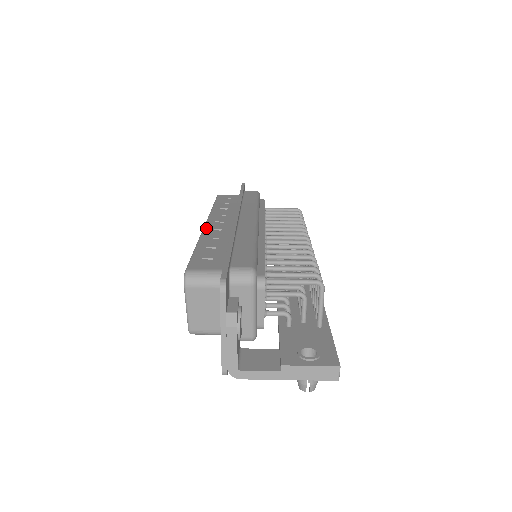
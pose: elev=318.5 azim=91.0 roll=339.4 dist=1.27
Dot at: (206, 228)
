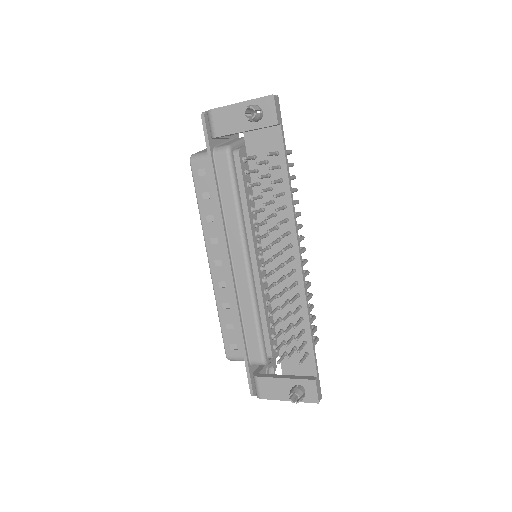
Dot at: occluded
